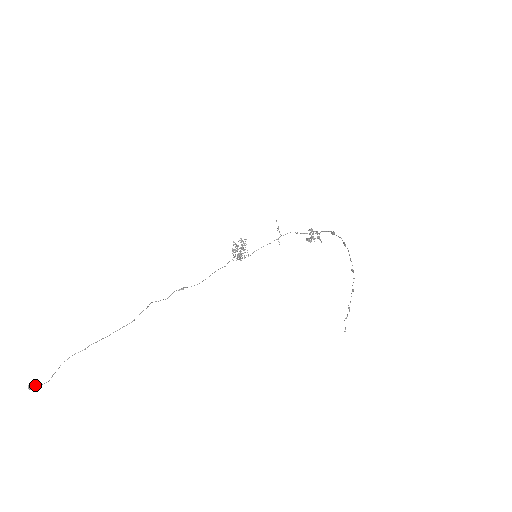
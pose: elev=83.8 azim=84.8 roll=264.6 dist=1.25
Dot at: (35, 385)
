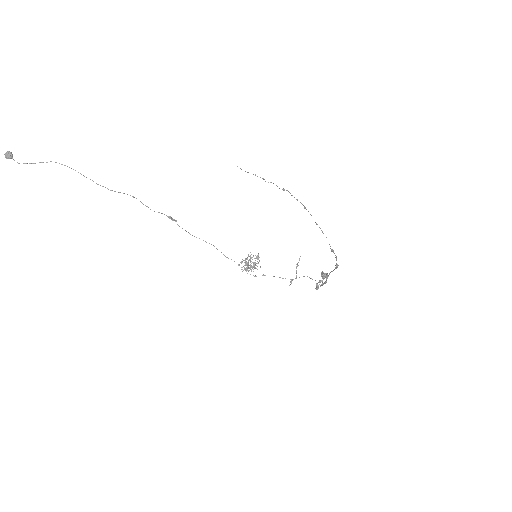
Dot at: (10, 154)
